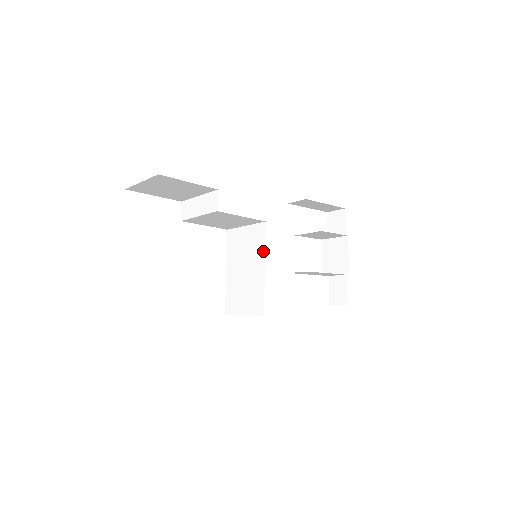
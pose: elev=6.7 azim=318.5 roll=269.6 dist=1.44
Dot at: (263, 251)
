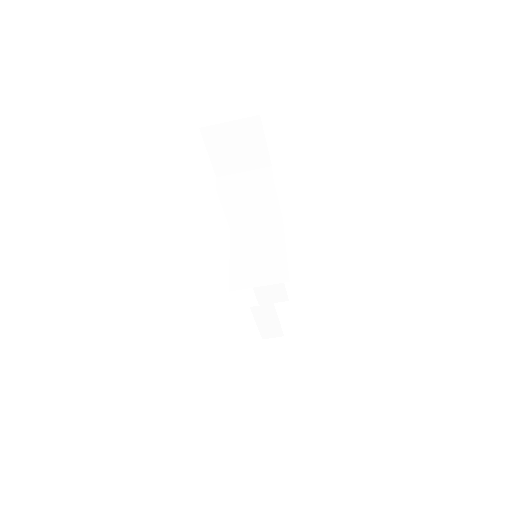
Dot at: (282, 238)
